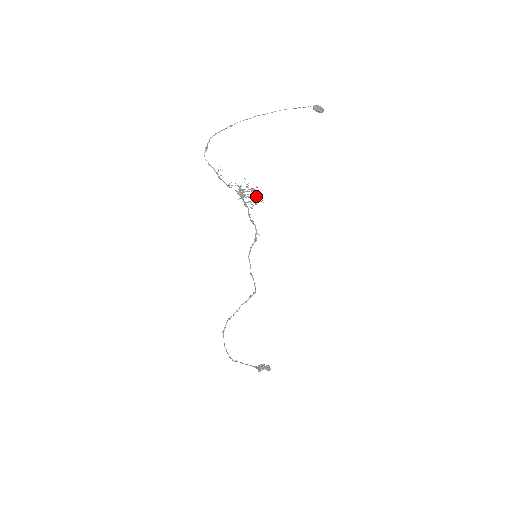
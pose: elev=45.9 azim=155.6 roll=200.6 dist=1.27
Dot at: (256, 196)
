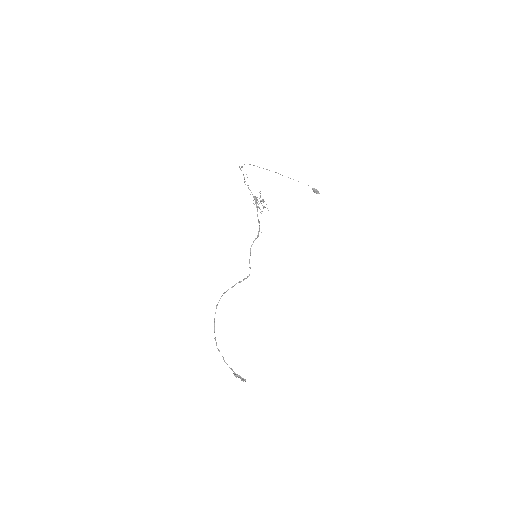
Dot at: occluded
